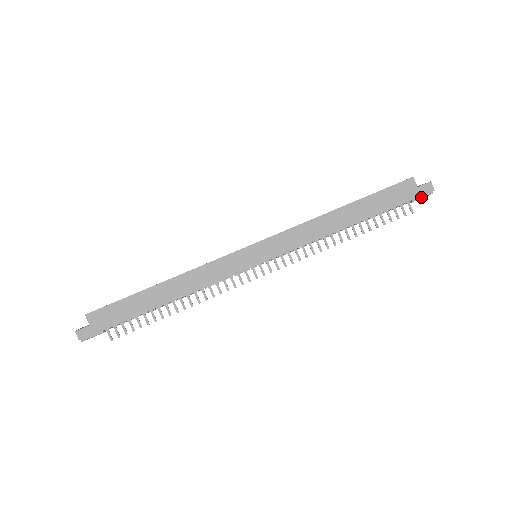
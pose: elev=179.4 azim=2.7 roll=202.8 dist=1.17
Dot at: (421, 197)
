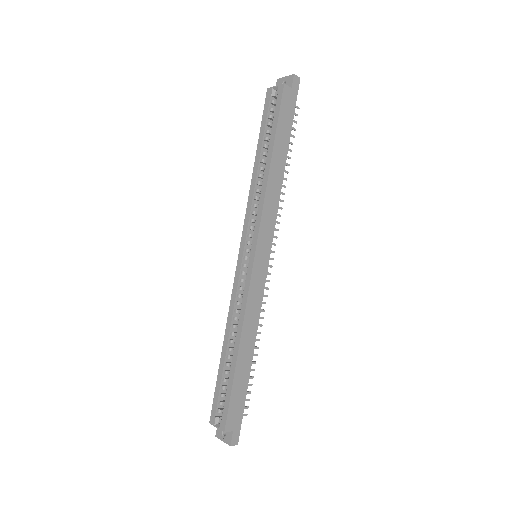
Dot at: (296, 92)
